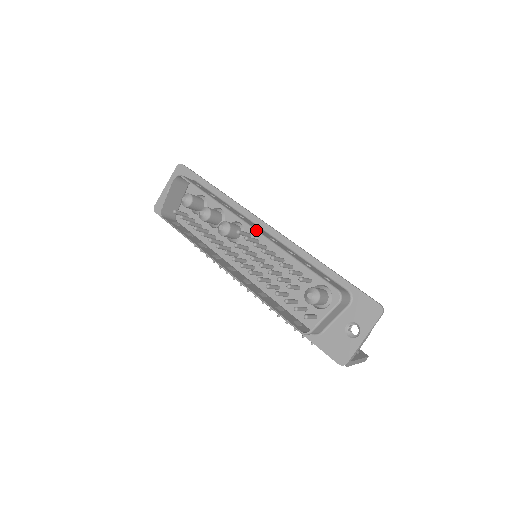
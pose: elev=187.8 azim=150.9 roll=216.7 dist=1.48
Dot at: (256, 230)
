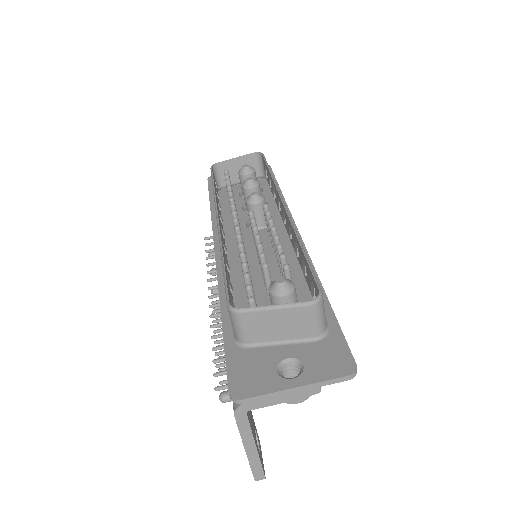
Dot at: (286, 208)
